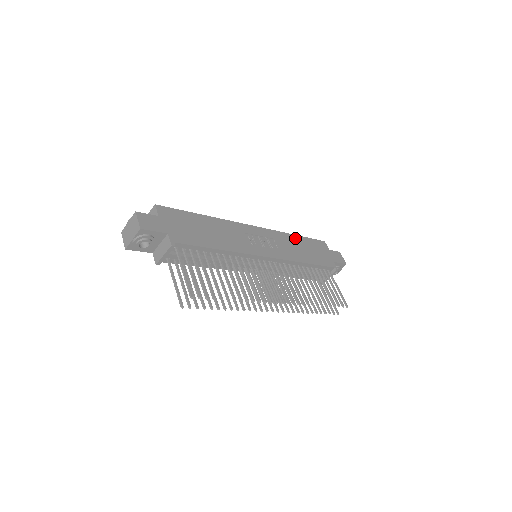
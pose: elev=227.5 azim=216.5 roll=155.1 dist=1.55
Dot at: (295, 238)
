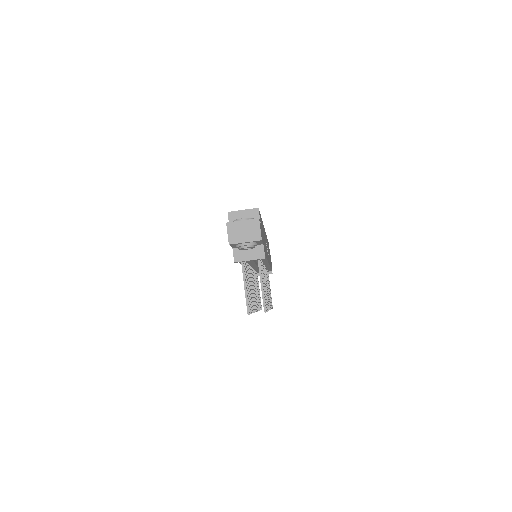
Dot at: (267, 241)
